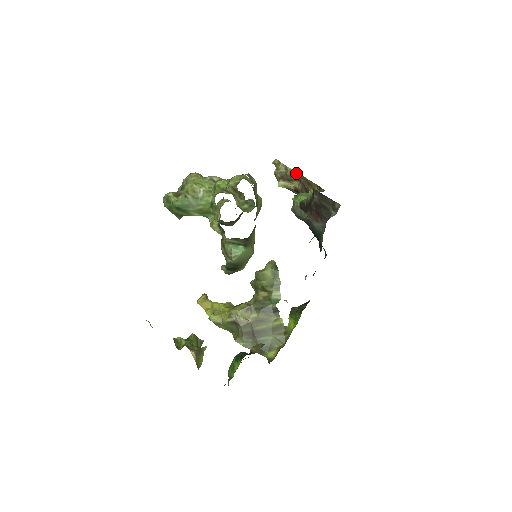
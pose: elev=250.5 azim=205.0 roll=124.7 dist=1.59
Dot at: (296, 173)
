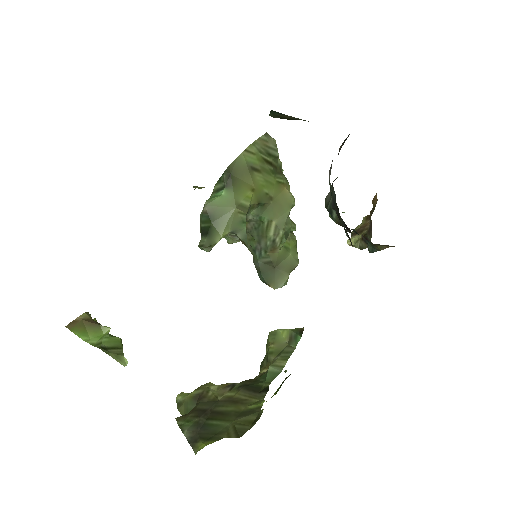
Dot at: (369, 218)
